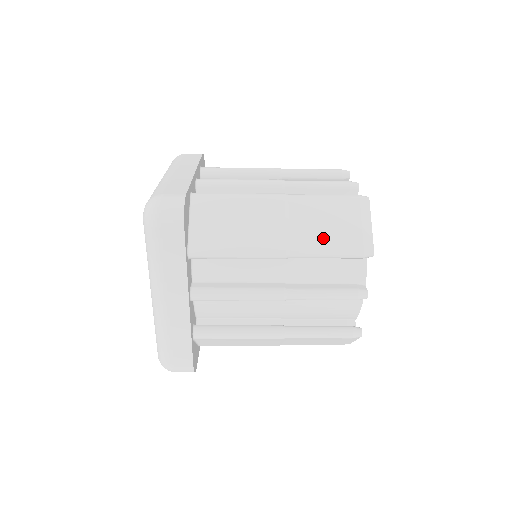
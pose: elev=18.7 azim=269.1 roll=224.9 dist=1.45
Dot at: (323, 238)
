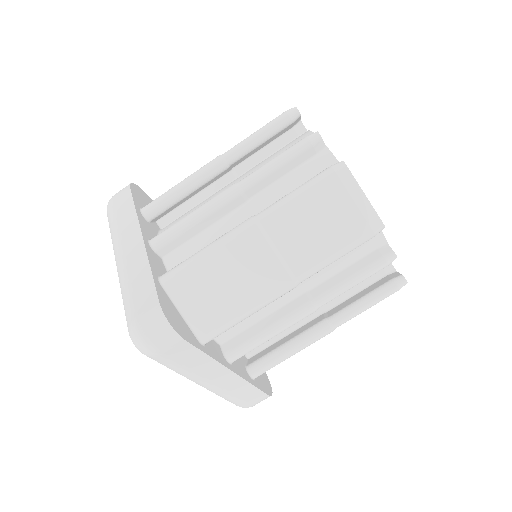
Dot at: occluded
